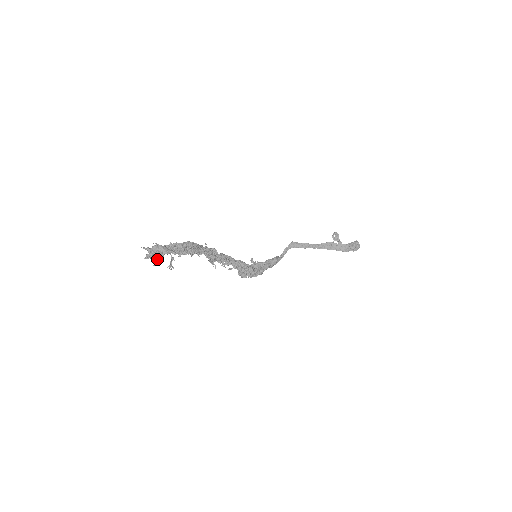
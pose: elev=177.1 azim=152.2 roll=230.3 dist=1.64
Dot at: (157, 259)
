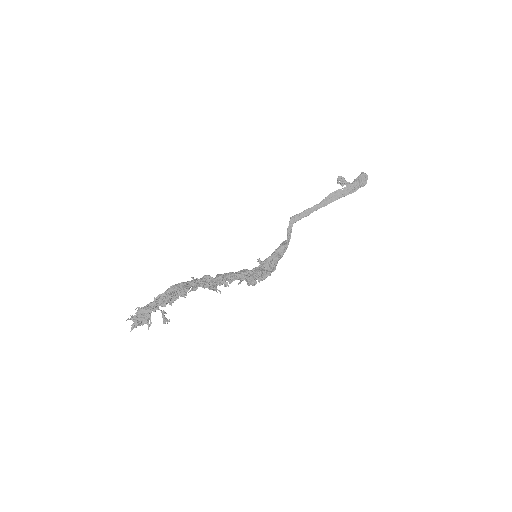
Dot at: (145, 323)
